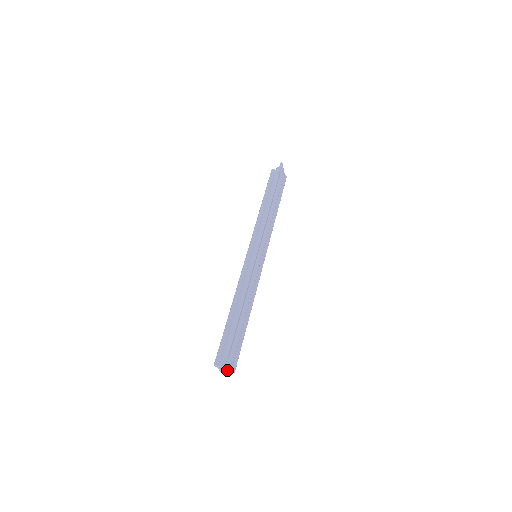
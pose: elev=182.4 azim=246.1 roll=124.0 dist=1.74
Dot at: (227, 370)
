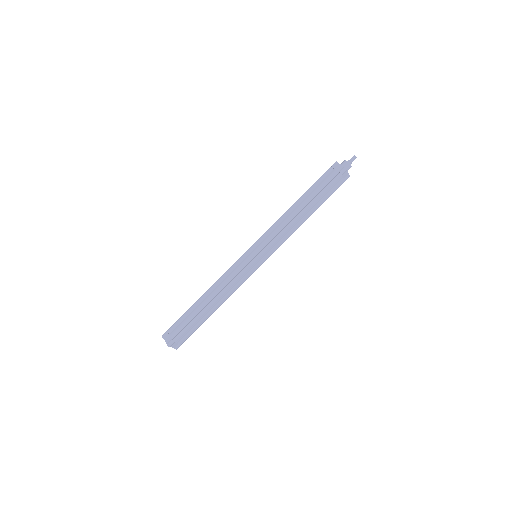
Dot at: occluded
